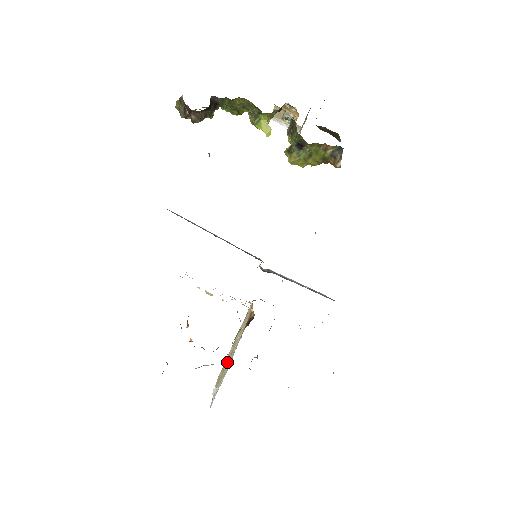
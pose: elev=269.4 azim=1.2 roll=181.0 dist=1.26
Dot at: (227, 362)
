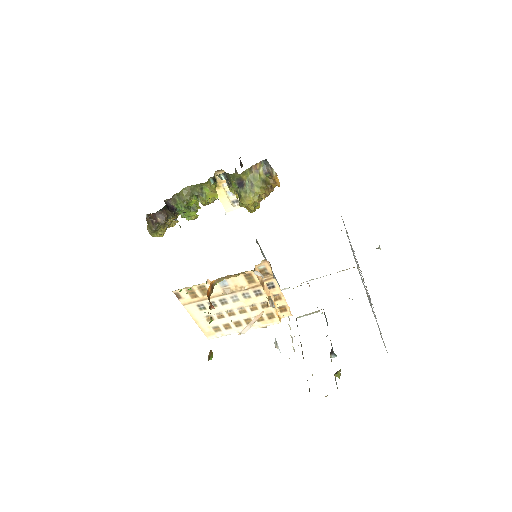
Dot at: occluded
